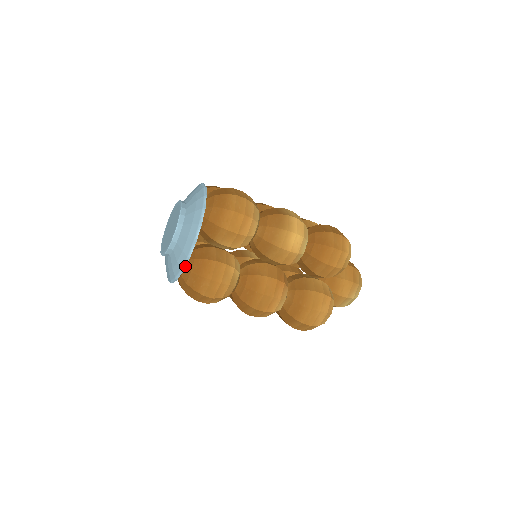
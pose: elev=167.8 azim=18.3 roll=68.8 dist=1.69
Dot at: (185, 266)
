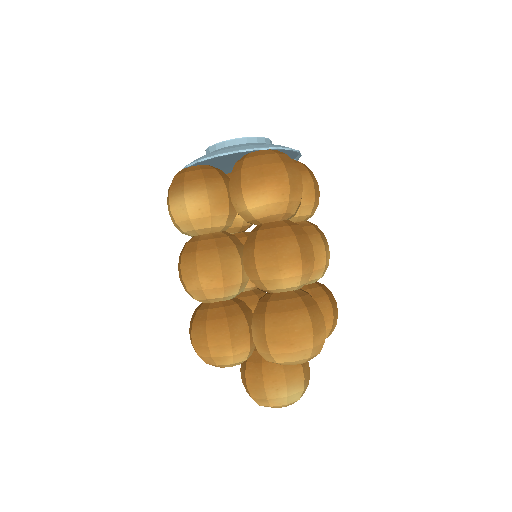
Dot at: (282, 148)
